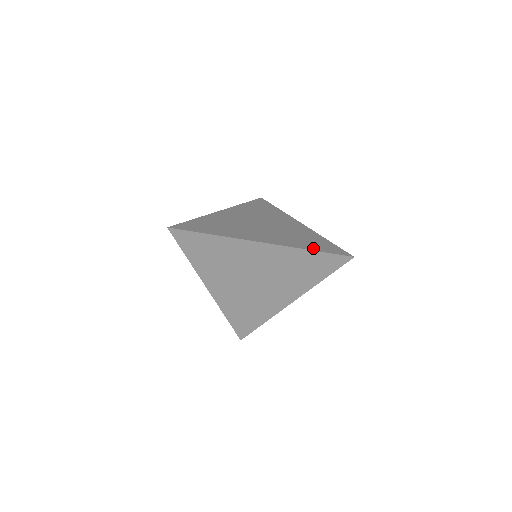
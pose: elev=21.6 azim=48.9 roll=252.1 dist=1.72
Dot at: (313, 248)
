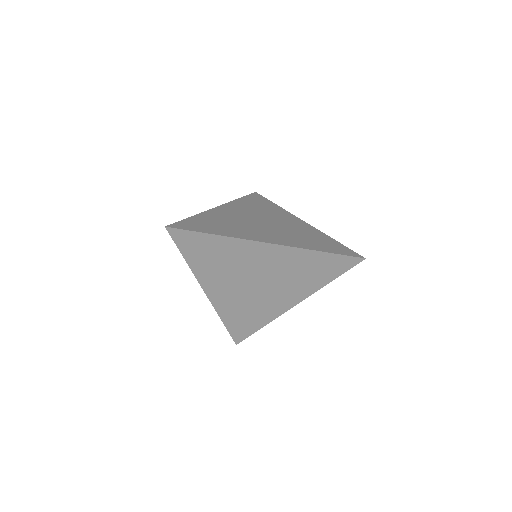
Dot at: (322, 249)
